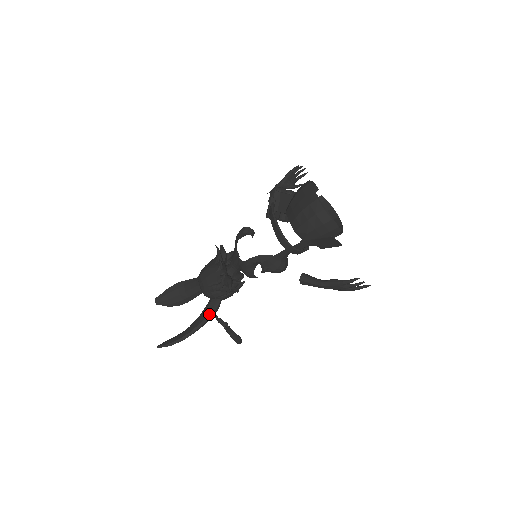
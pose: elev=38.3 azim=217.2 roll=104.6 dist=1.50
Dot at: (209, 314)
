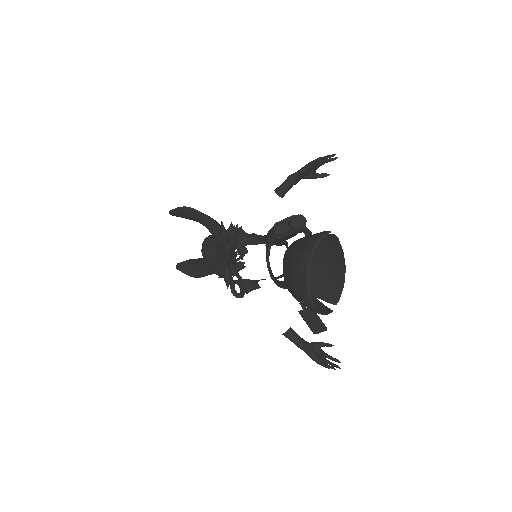
Dot at: occluded
